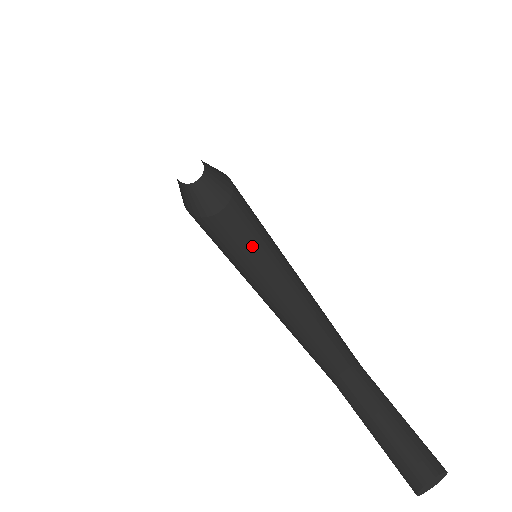
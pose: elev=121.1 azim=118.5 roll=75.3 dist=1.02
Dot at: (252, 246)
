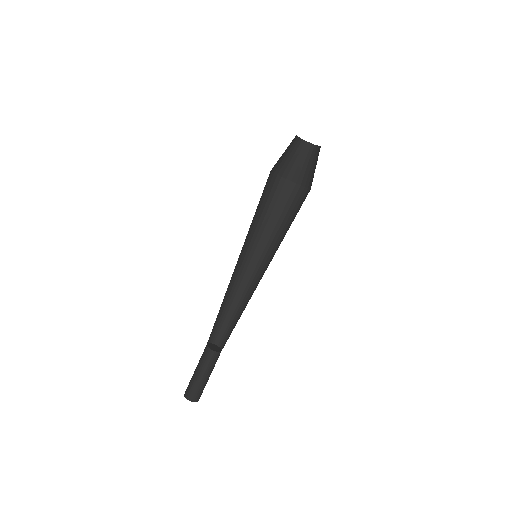
Dot at: (274, 235)
